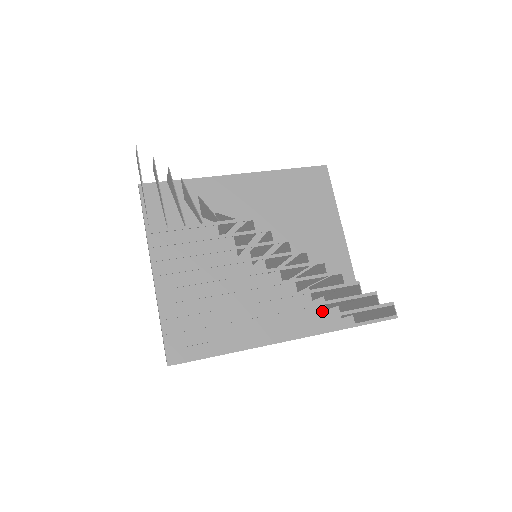
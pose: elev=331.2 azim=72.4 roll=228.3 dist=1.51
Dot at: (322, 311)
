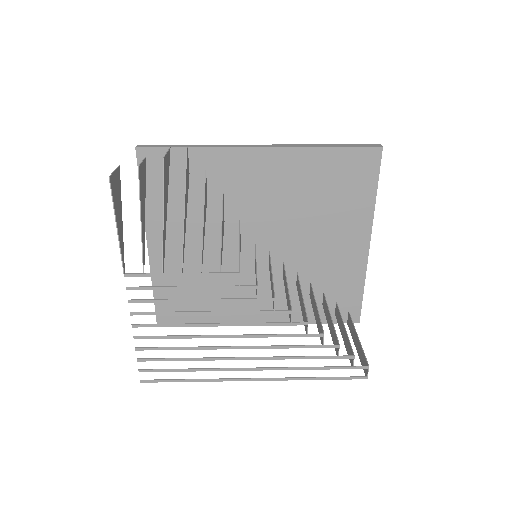
Dot at: (317, 305)
